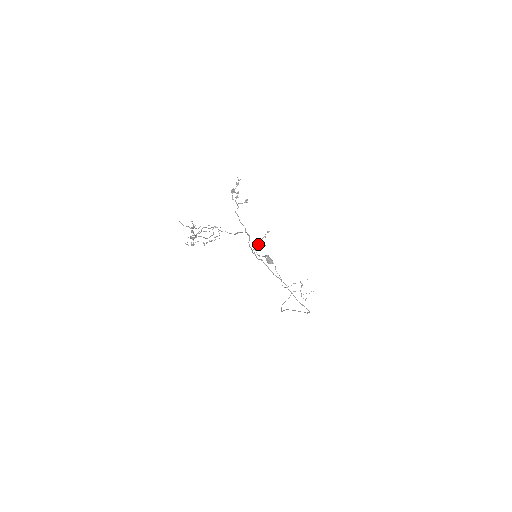
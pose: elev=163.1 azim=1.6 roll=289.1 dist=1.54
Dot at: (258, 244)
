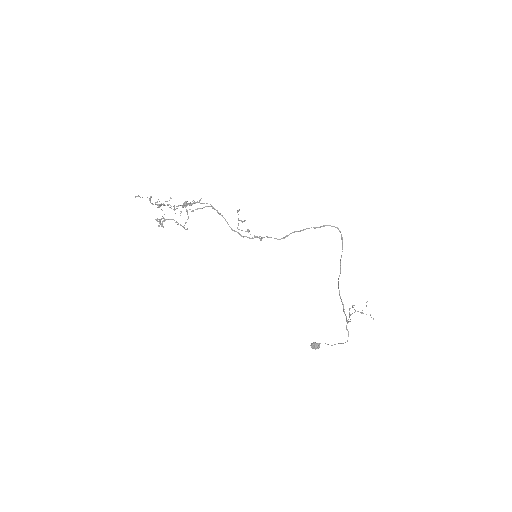
Dot at: occluded
